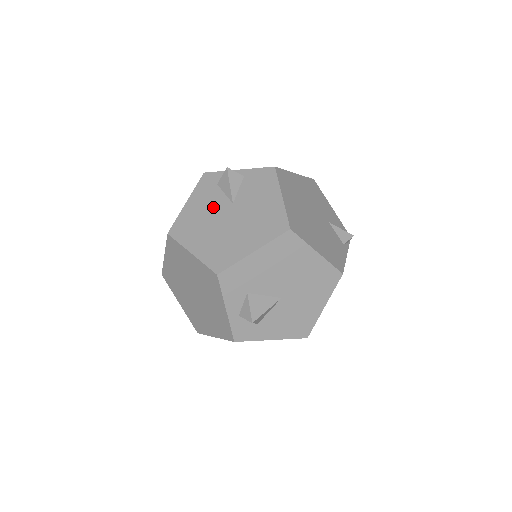
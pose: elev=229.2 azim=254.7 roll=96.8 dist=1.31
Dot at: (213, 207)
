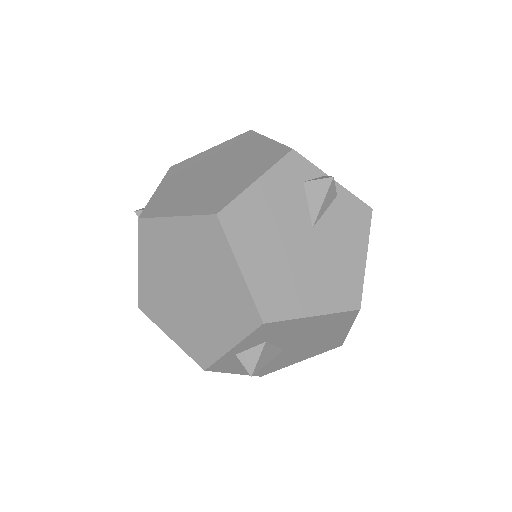
Dot at: (289, 215)
